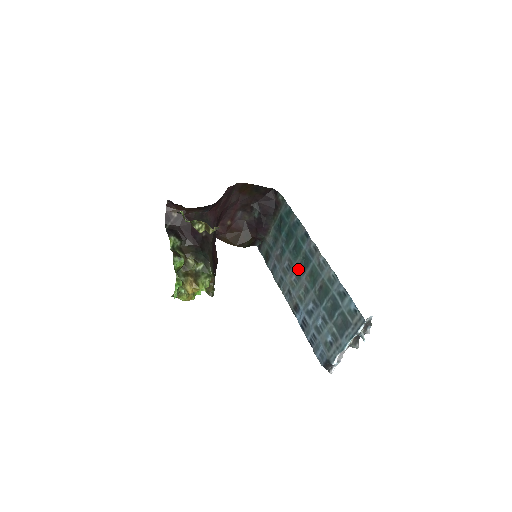
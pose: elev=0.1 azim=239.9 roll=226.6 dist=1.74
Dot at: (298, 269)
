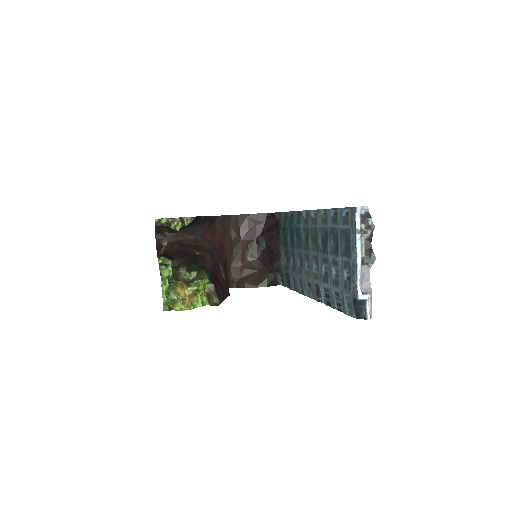
Dot at: (305, 251)
